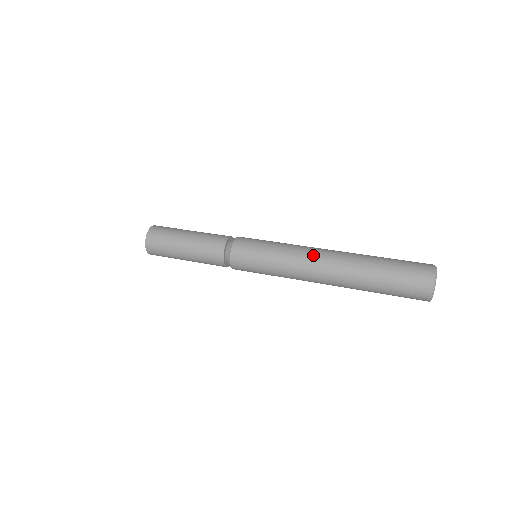
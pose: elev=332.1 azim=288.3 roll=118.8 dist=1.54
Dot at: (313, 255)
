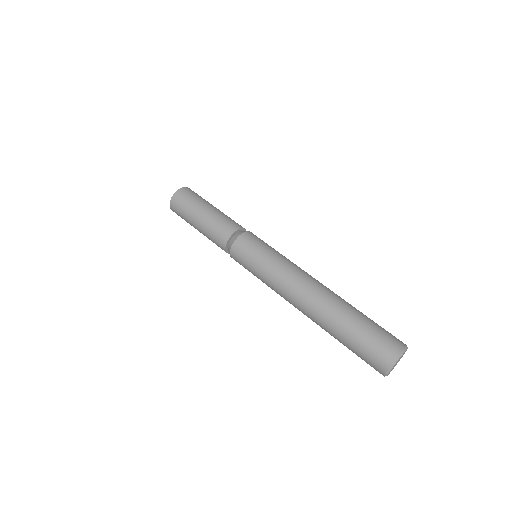
Dot at: (290, 297)
